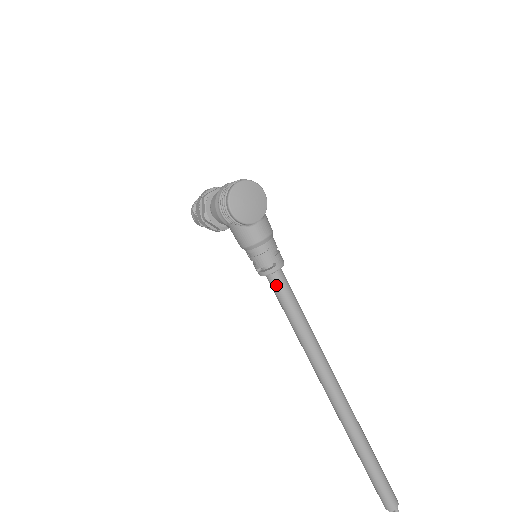
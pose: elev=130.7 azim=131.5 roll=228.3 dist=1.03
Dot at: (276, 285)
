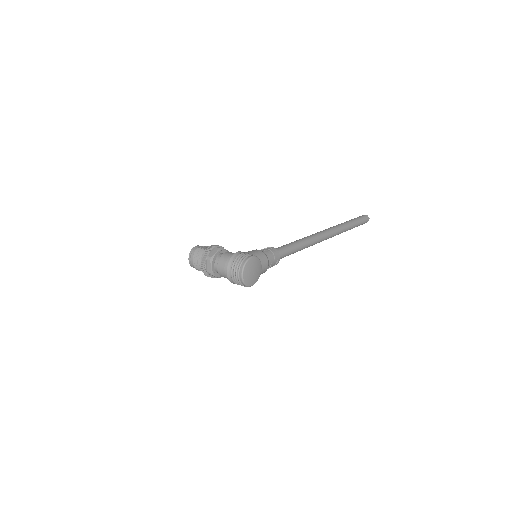
Dot at: occluded
